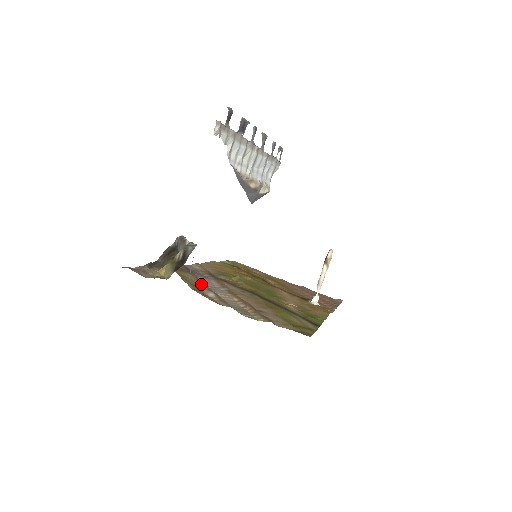
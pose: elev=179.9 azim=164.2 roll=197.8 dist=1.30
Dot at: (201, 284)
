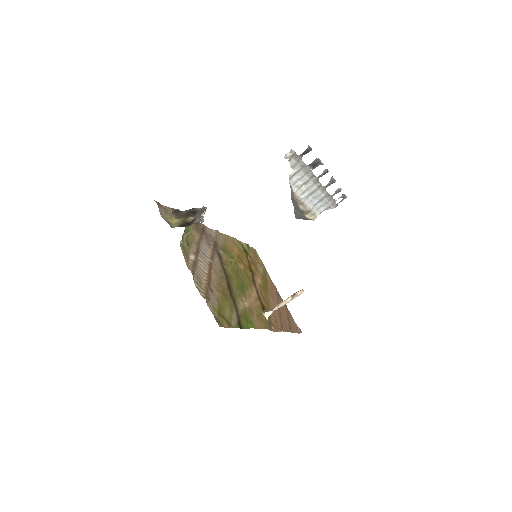
Dot at: (196, 246)
